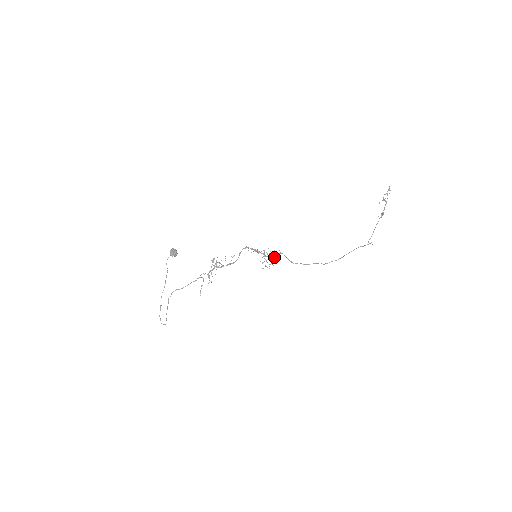
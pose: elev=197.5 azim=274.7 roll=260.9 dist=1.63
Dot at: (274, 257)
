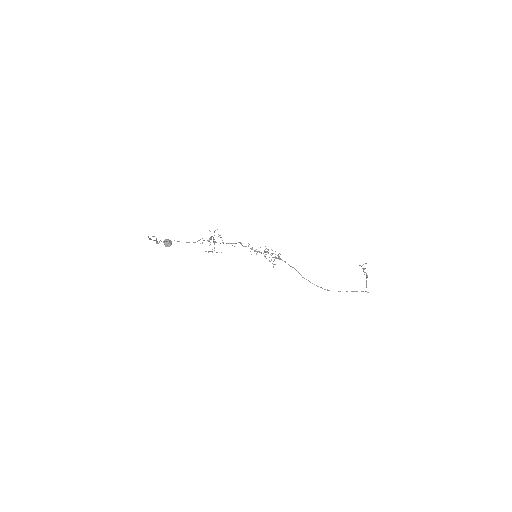
Dot at: (275, 258)
